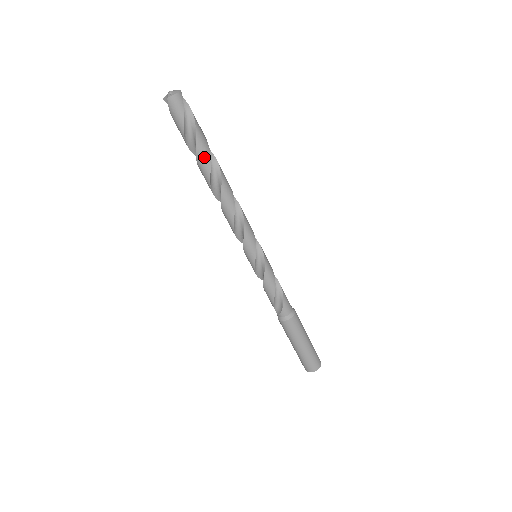
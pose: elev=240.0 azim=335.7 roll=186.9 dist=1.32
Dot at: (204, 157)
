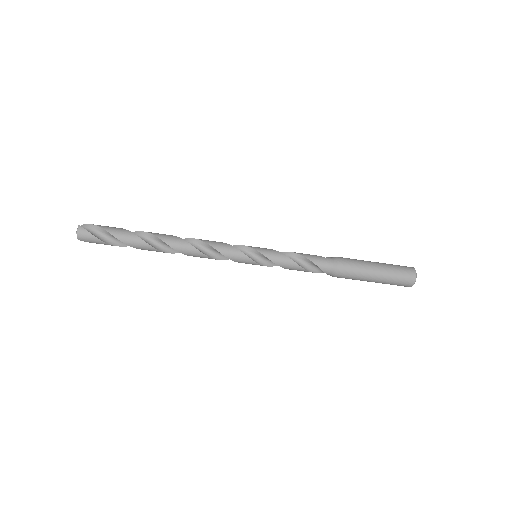
Dot at: (138, 244)
